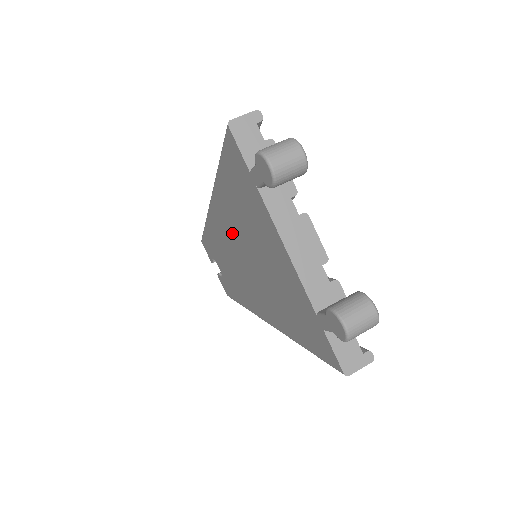
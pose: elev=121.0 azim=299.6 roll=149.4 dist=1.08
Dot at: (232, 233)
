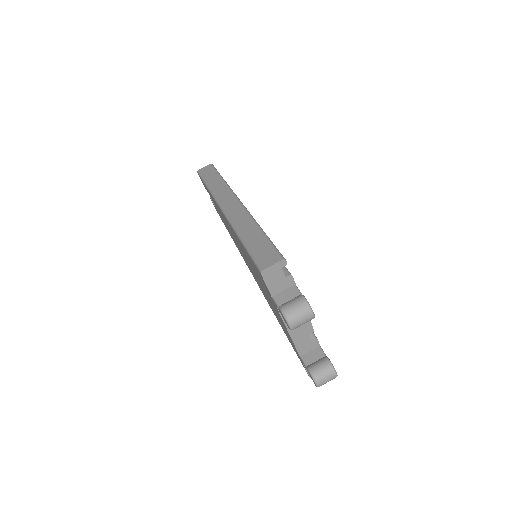
Dot at: (240, 247)
